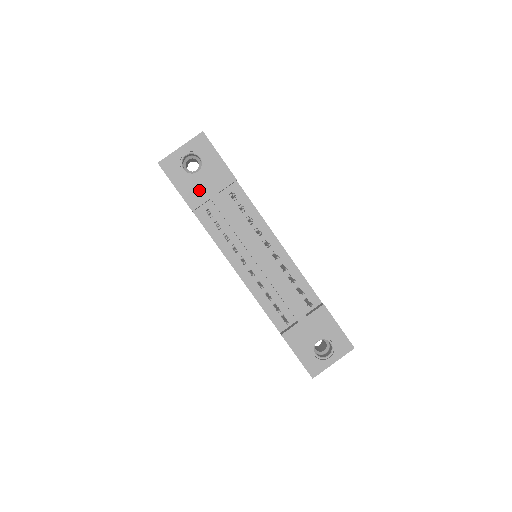
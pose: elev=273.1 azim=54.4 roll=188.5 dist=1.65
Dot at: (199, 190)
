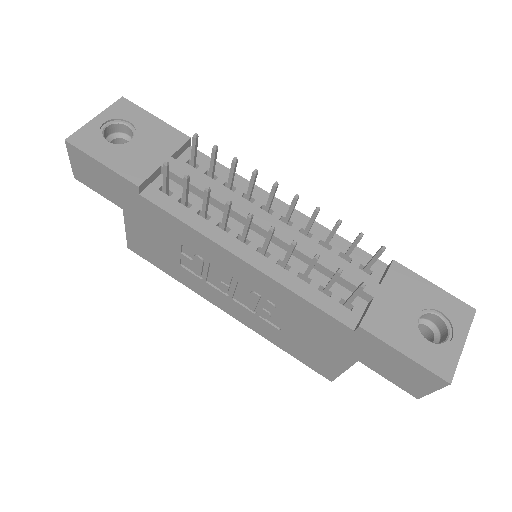
Dot at: (140, 159)
